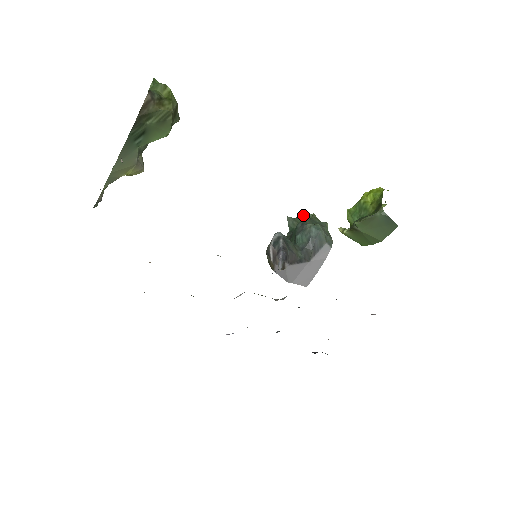
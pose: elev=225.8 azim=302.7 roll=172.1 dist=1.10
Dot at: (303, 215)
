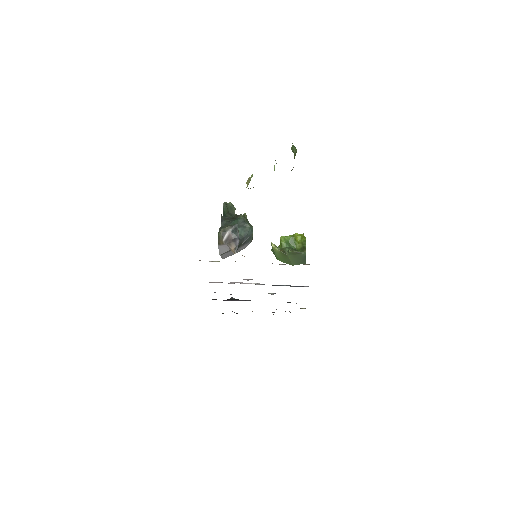
Dot at: (231, 205)
